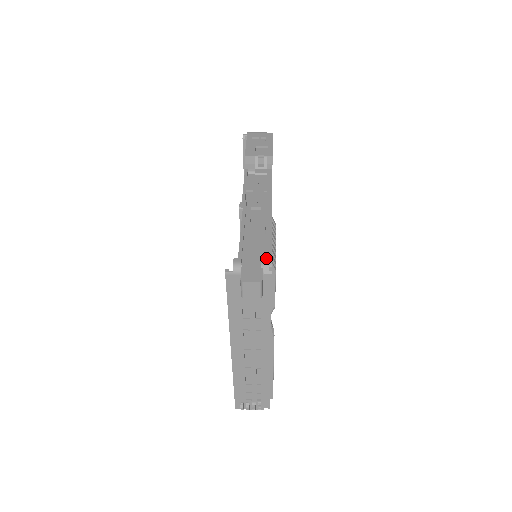
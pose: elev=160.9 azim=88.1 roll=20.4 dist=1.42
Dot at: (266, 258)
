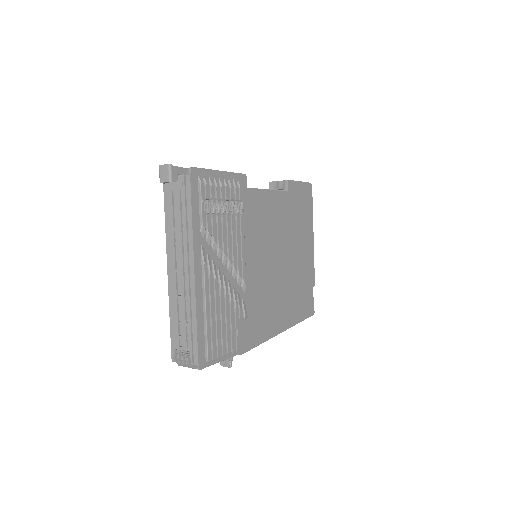
Dot at: (193, 168)
